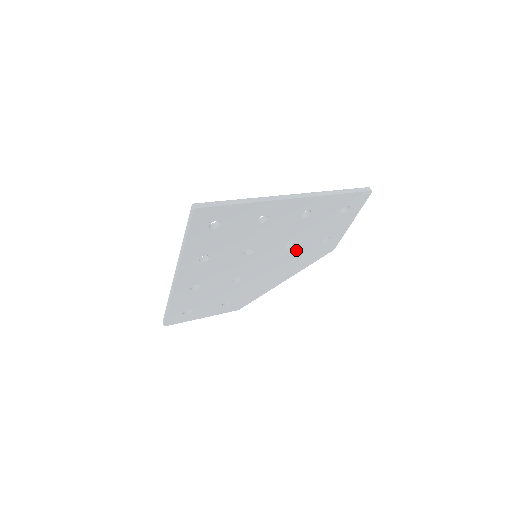
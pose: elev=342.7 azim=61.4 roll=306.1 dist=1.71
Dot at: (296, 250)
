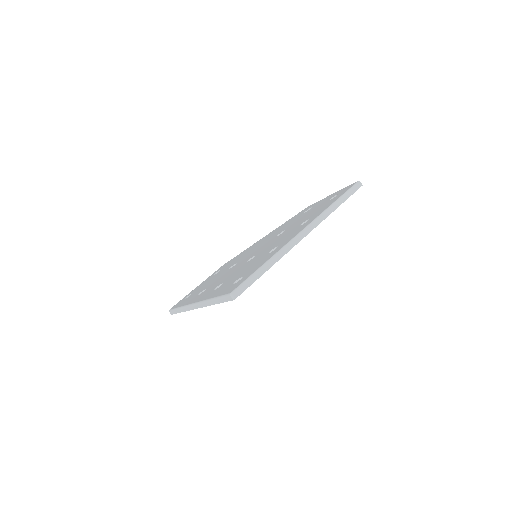
Dot at: occluded
